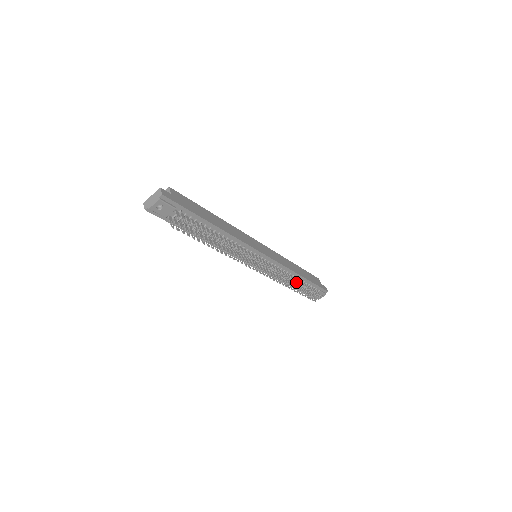
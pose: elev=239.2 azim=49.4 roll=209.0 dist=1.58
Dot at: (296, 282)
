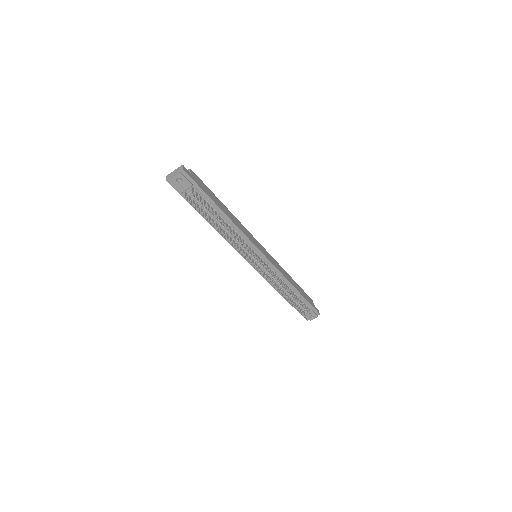
Dot at: occluded
